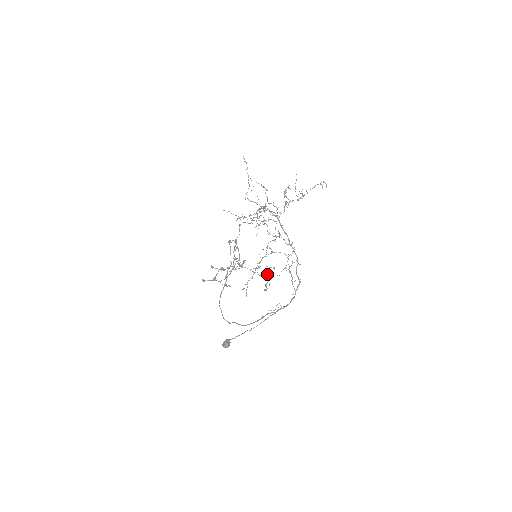
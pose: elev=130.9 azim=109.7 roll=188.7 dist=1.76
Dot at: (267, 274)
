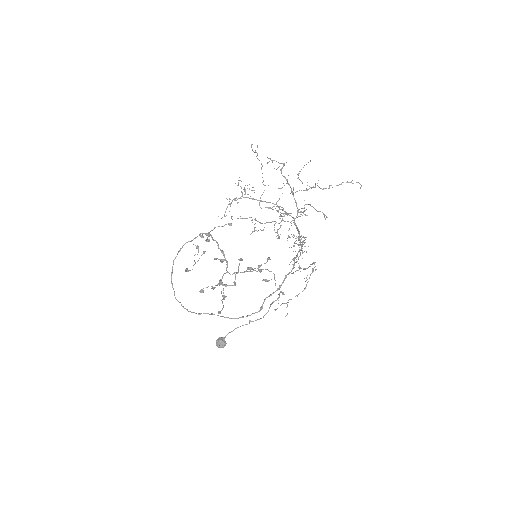
Dot at: (268, 270)
